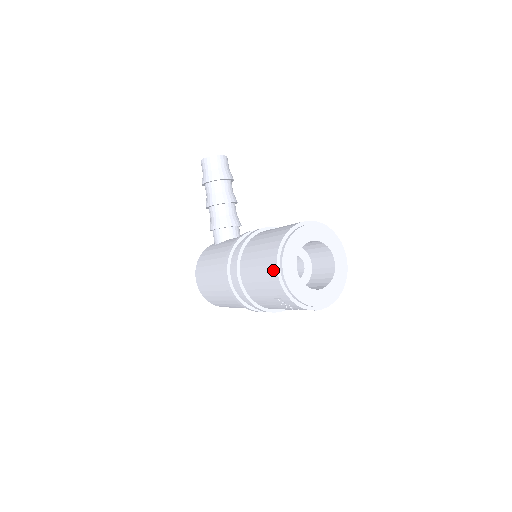
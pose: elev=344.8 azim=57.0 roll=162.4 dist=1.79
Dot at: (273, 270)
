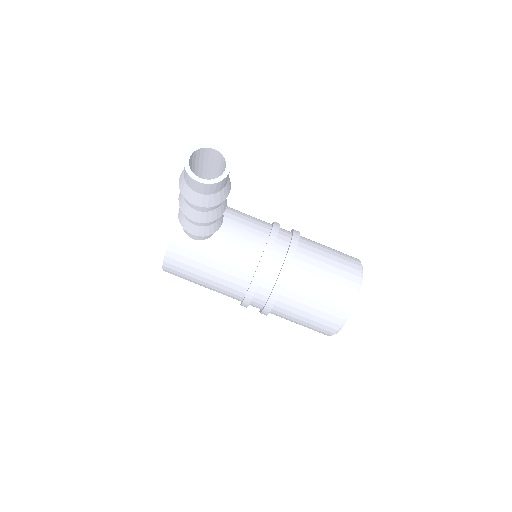
Dot at: (327, 333)
